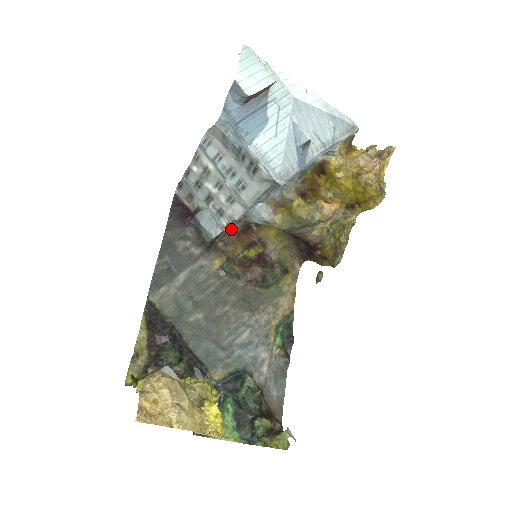
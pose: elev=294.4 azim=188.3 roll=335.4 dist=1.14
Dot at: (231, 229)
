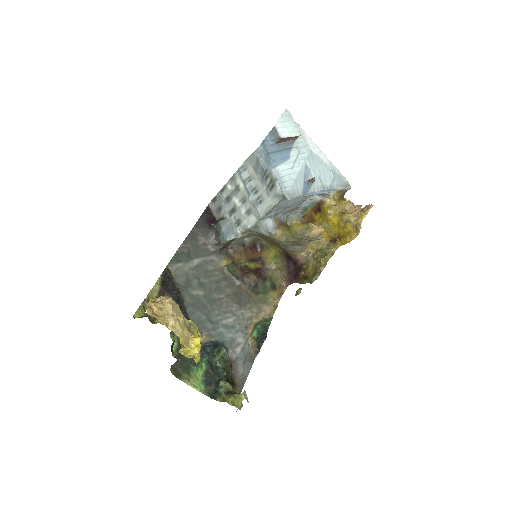
Dot at: (242, 240)
